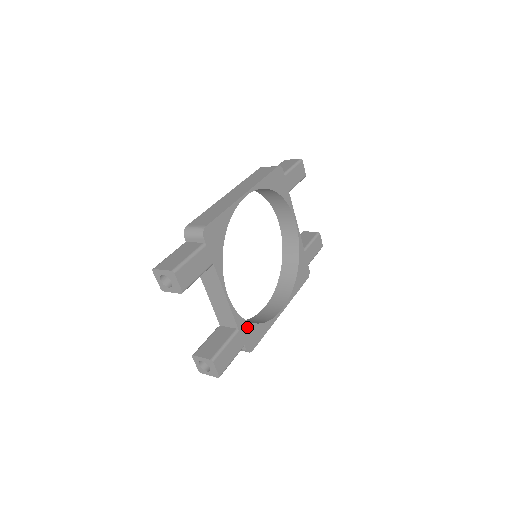
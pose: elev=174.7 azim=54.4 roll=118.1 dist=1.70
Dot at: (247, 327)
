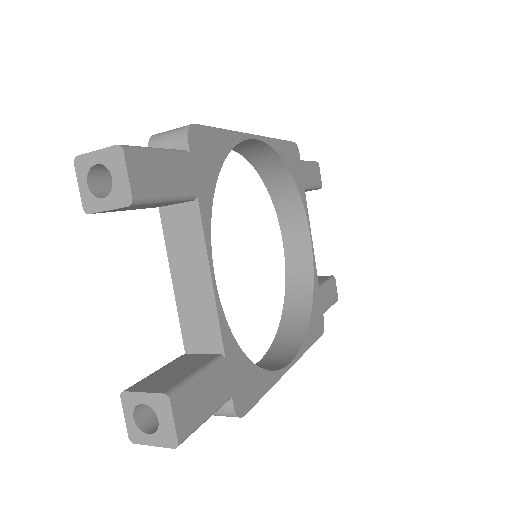
Dot at: (239, 360)
